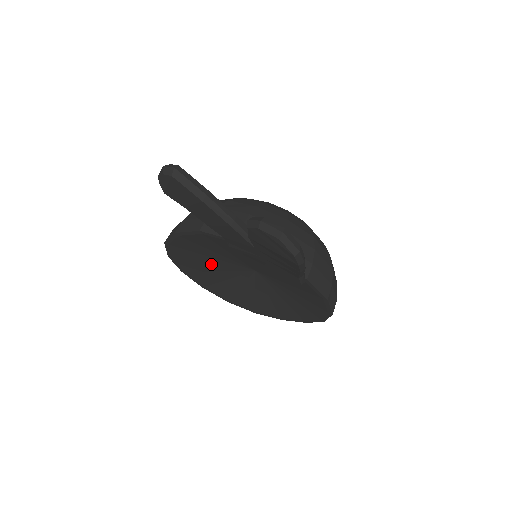
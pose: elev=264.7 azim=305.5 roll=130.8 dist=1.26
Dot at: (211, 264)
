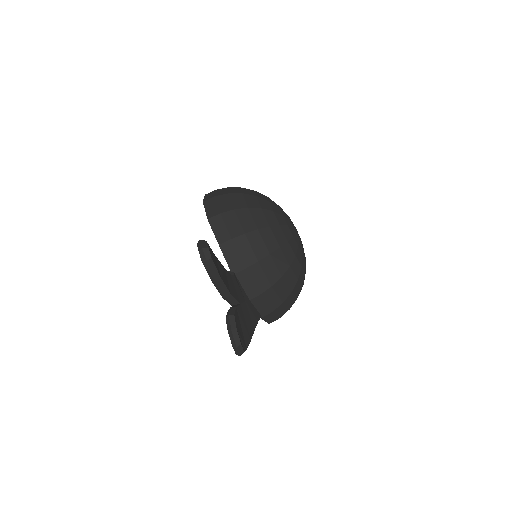
Dot at: occluded
